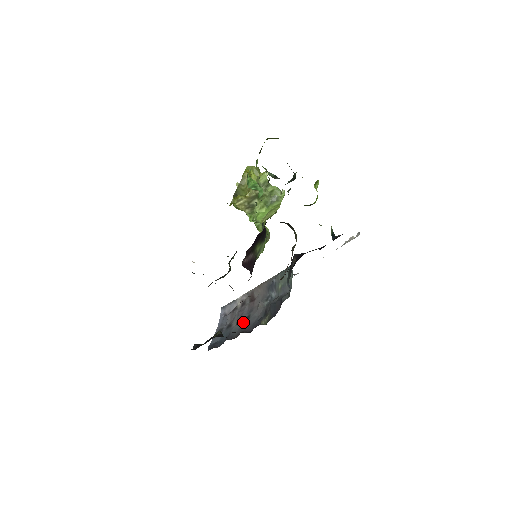
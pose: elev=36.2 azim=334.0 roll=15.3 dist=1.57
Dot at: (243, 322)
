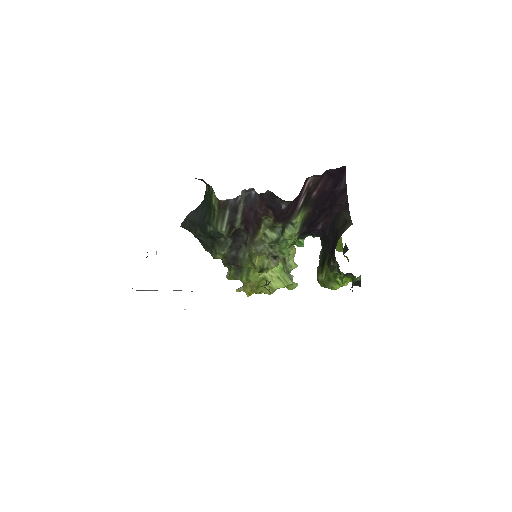
Dot at: occluded
